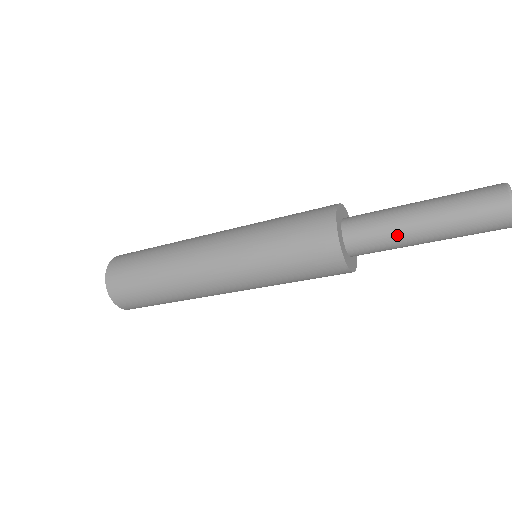
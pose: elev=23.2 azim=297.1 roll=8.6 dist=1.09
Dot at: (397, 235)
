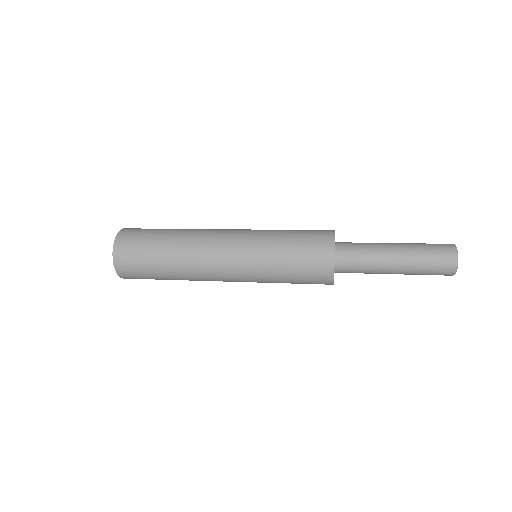
Dot at: (373, 273)
